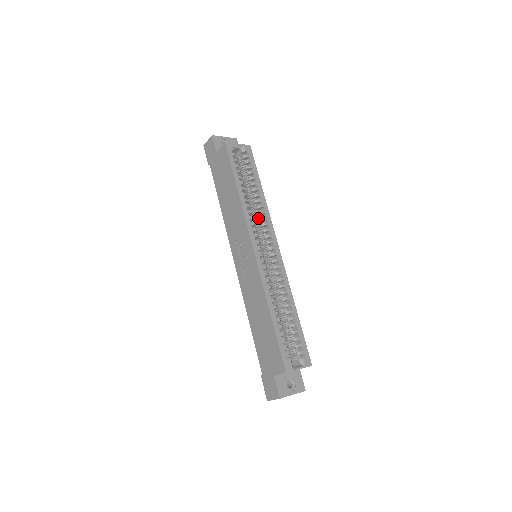
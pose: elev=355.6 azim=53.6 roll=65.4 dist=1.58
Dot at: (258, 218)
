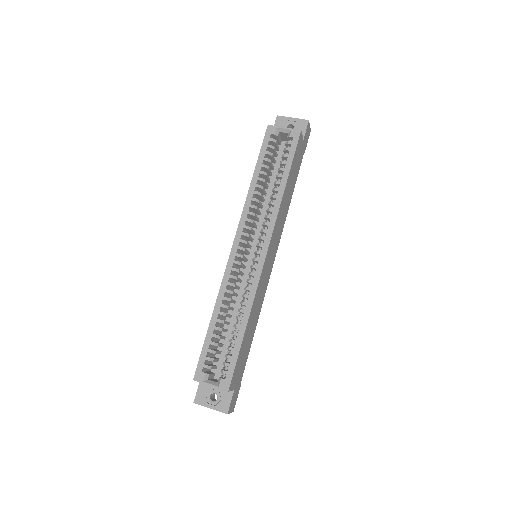
Dot at: occluded
